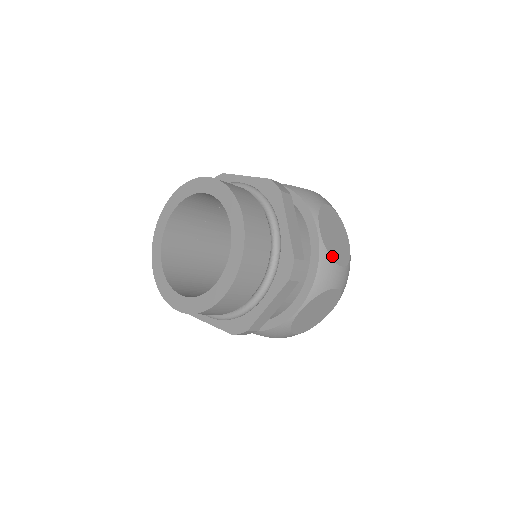
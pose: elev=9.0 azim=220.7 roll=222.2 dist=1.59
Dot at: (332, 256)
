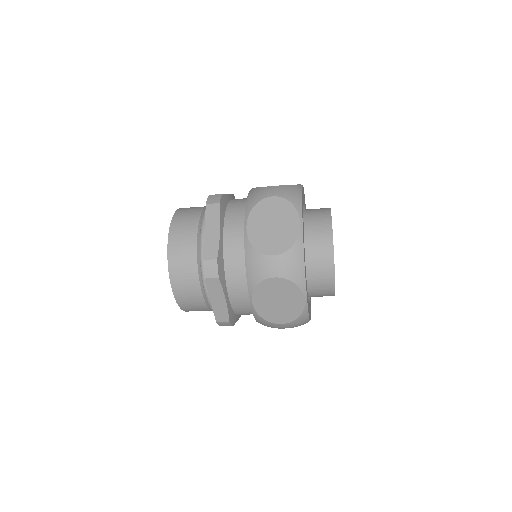
Dot at: occluded
